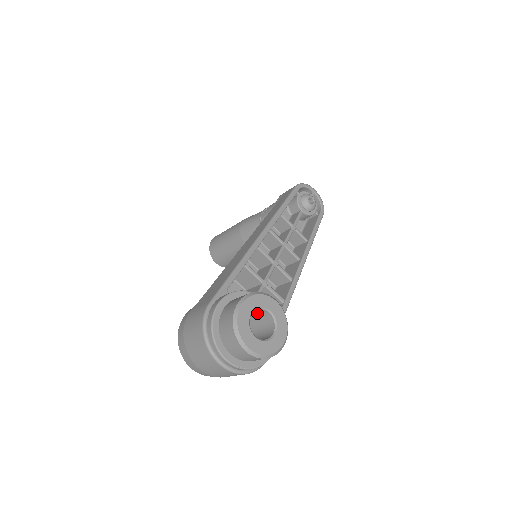
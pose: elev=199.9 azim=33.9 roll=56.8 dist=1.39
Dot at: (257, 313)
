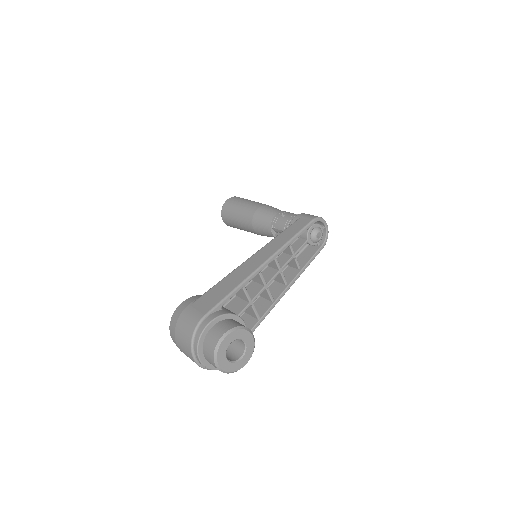
Dot at: occluded
